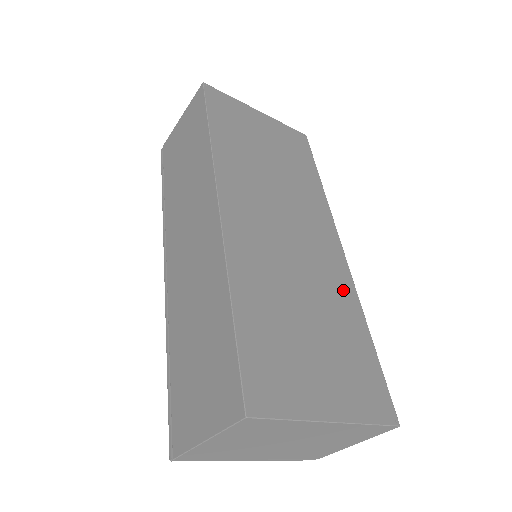
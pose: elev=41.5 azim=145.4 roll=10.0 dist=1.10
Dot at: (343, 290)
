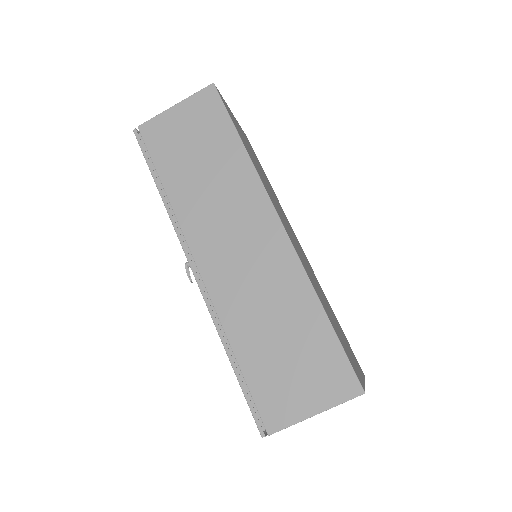
Dot at: (319, 285)
